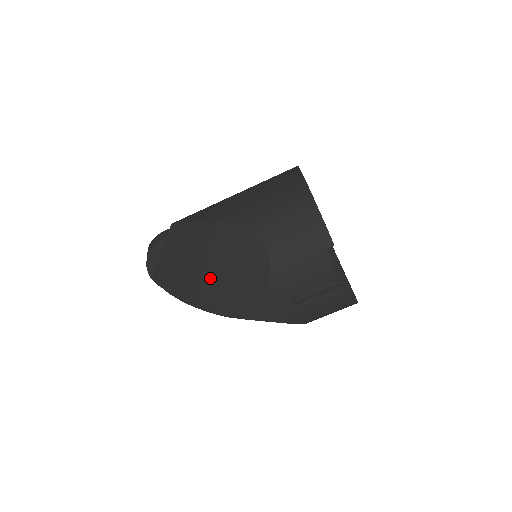
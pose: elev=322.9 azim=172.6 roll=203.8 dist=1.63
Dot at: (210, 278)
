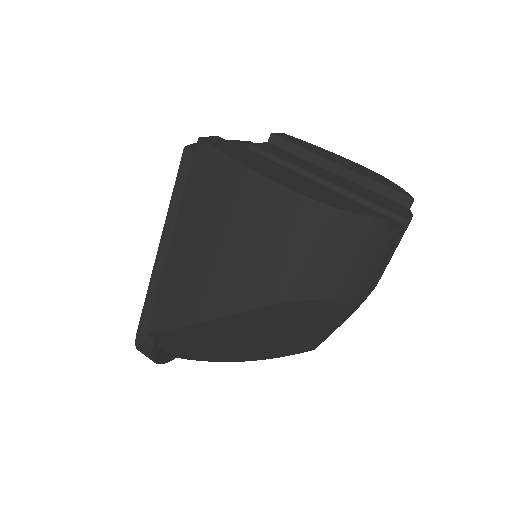
Dot at: (264, 344)
